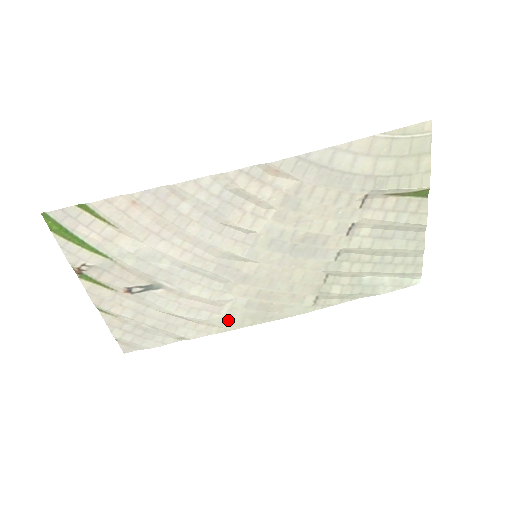
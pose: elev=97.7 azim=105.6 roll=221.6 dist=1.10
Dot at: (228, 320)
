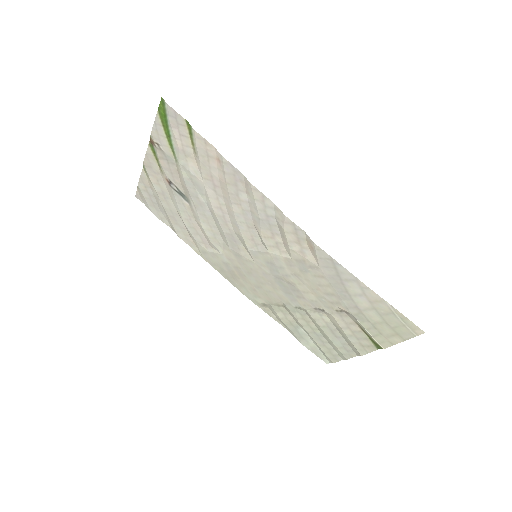
Dot at: (208, 255)
